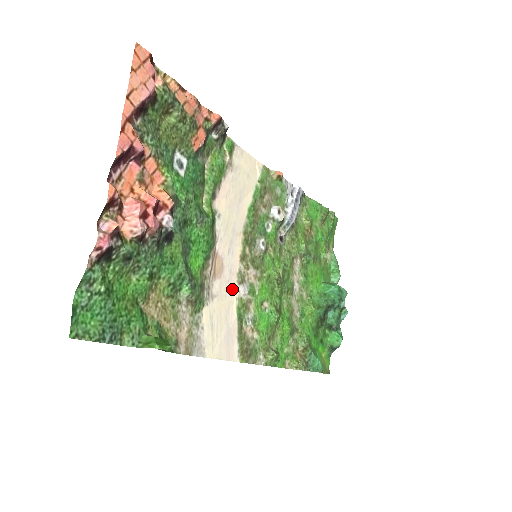
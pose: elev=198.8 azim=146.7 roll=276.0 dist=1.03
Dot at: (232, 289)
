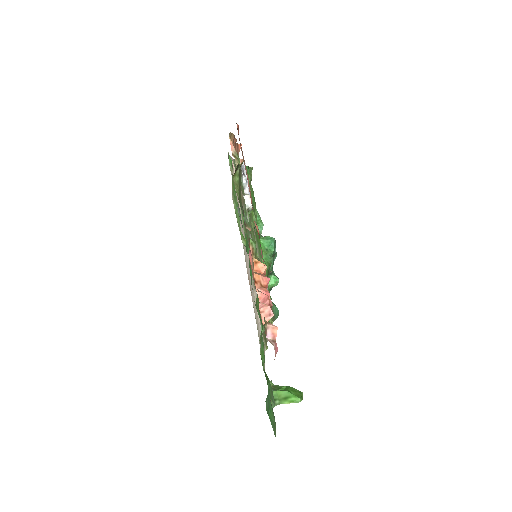
Dot at: (254, 296)
